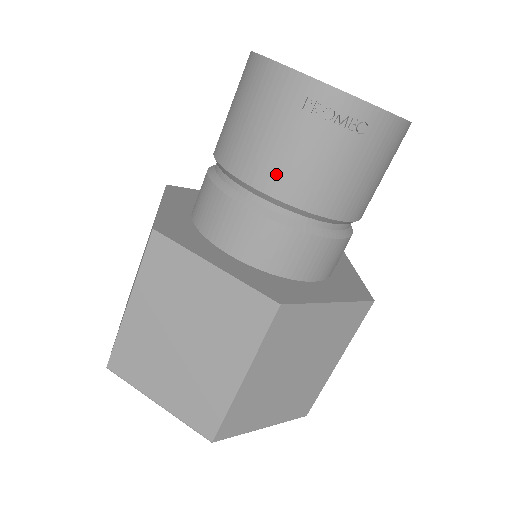
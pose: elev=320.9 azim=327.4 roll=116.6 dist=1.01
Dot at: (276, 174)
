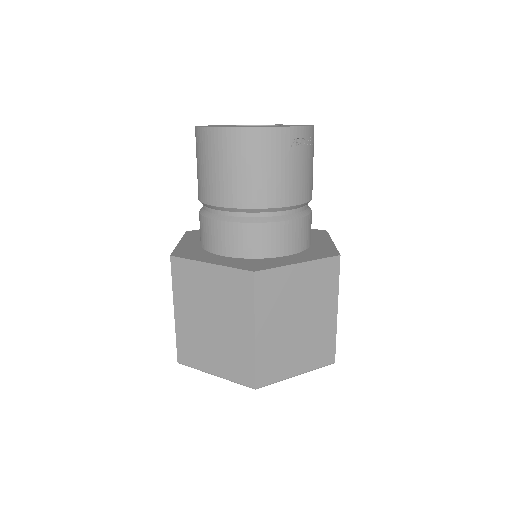
Dot at: (292, 191)
